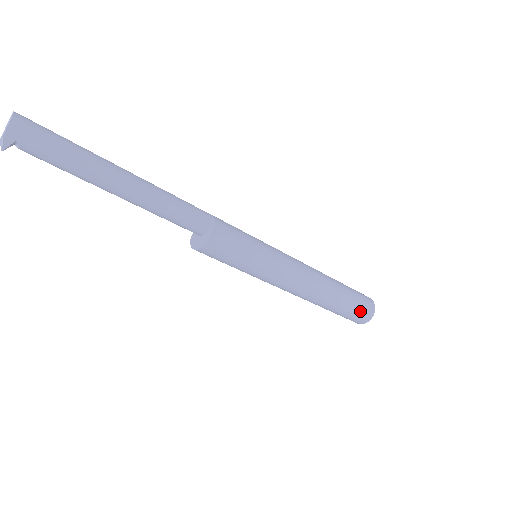
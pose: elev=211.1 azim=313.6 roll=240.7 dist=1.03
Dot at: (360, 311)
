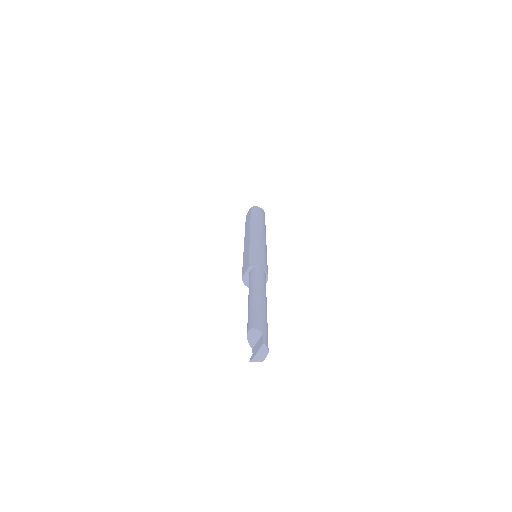
Dot at: occluded
